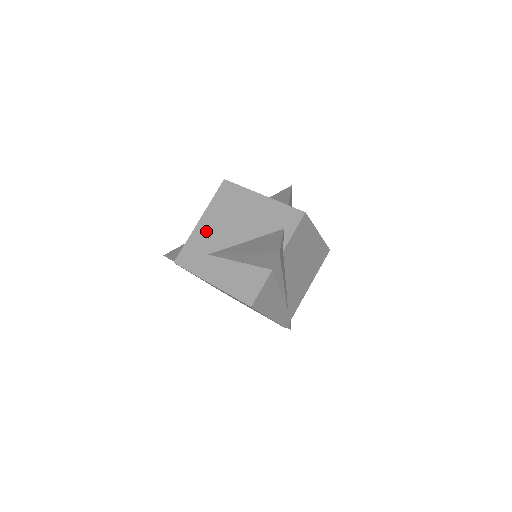
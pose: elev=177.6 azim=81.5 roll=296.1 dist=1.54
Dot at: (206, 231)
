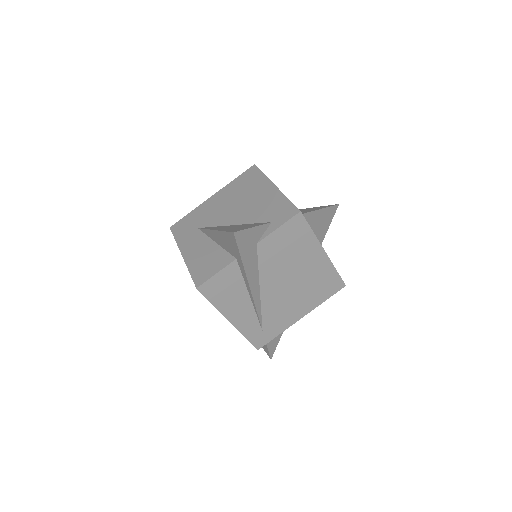
Dot at: (210, 207)
